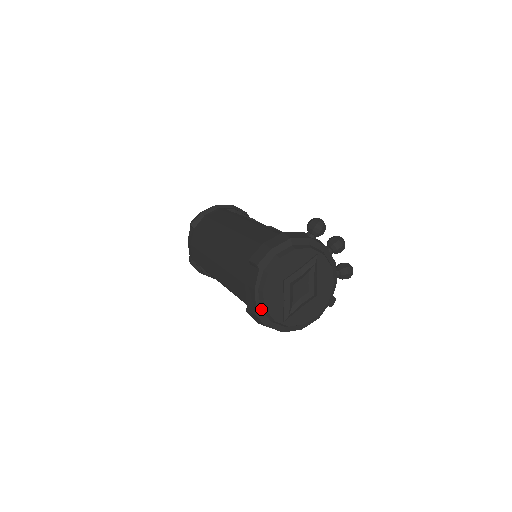
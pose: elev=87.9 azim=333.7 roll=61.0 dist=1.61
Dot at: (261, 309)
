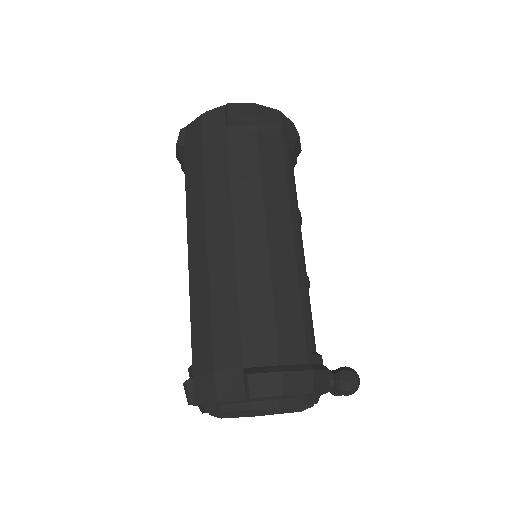
Dot at: (202, 406)
